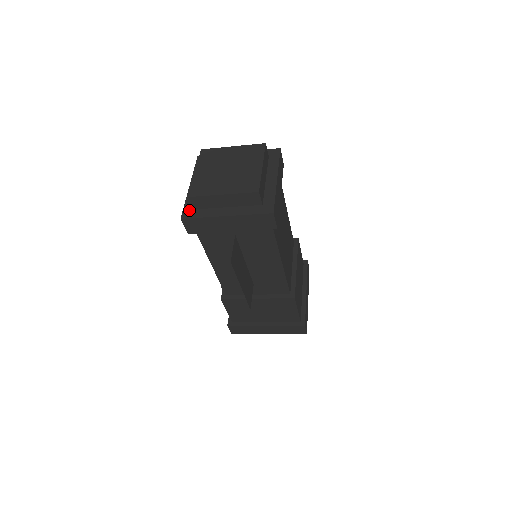
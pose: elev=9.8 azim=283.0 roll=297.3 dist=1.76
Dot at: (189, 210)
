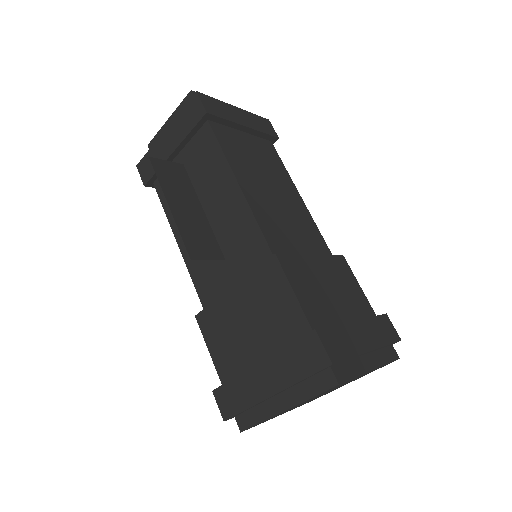
Dot at: occluded
